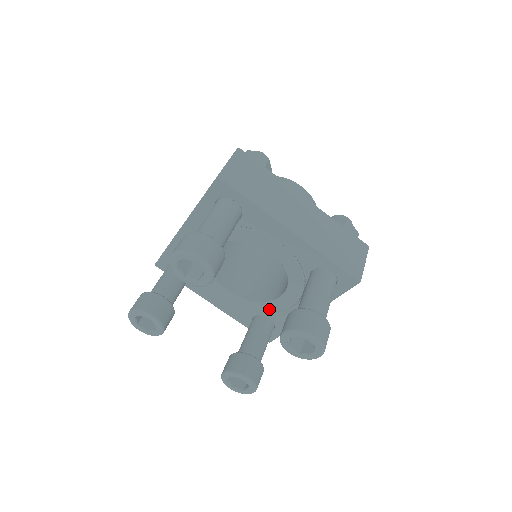
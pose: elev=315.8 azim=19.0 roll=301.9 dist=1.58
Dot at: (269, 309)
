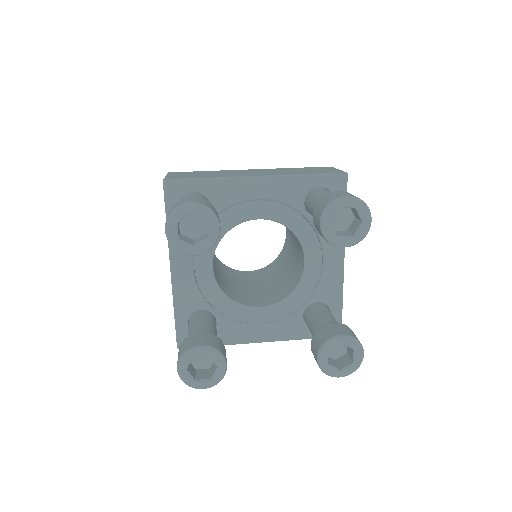
Dot at: (308, 290)
